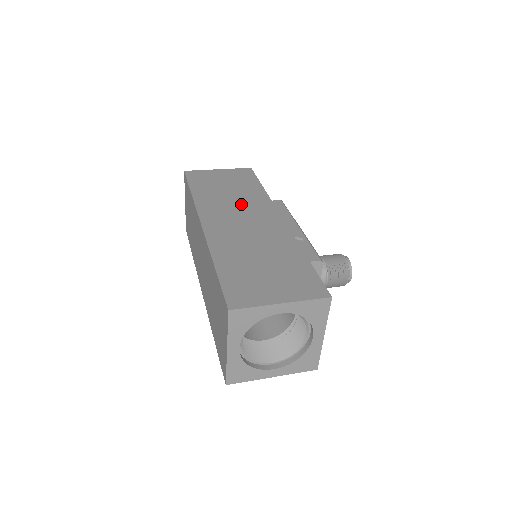
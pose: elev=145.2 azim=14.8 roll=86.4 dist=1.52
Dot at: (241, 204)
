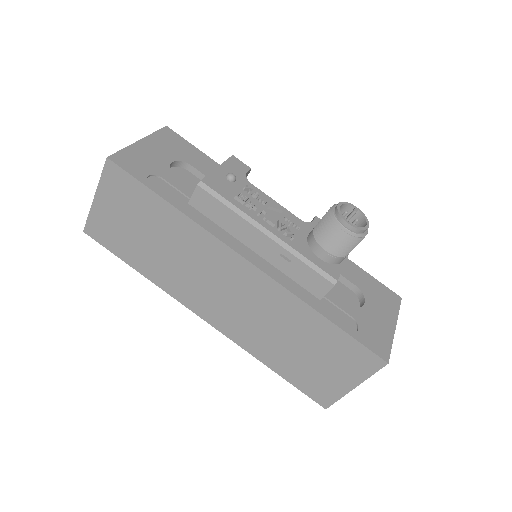
Dot at: (192, 262)
